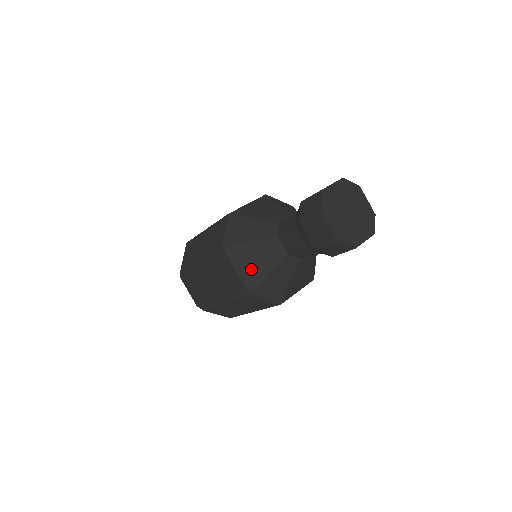
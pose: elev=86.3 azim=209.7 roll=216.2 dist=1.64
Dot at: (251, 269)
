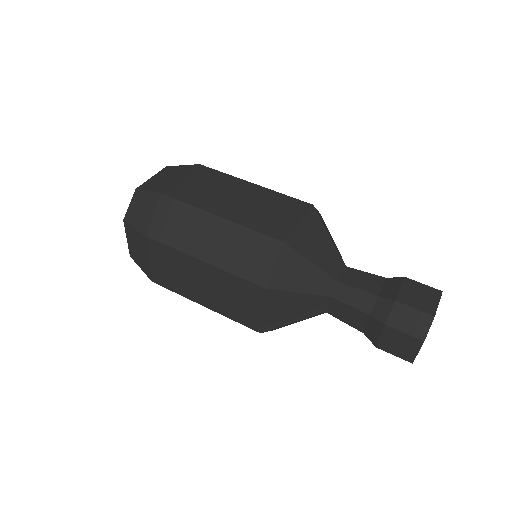
Dot at: (308, 240)
